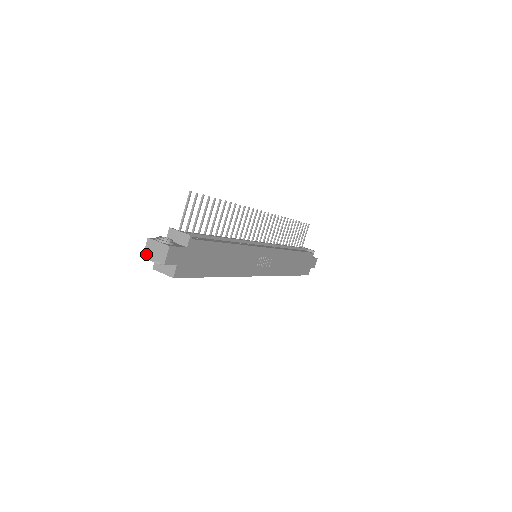
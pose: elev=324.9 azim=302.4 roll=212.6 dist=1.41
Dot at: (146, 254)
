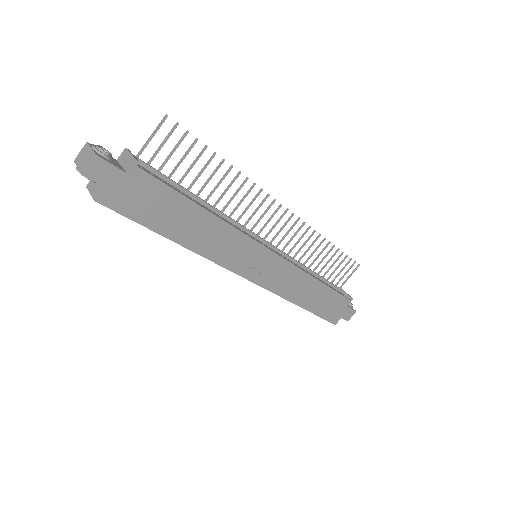
Dot at: (76, 159)
